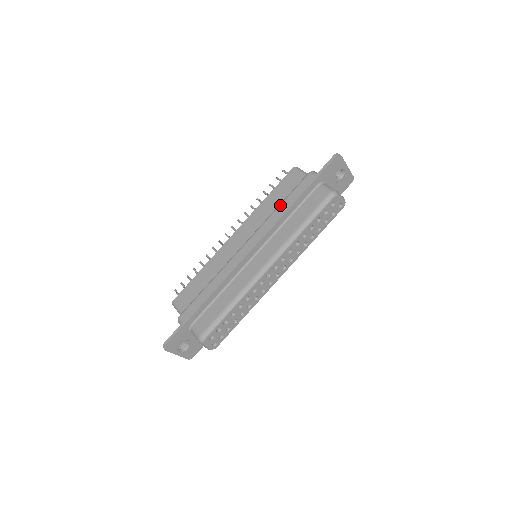
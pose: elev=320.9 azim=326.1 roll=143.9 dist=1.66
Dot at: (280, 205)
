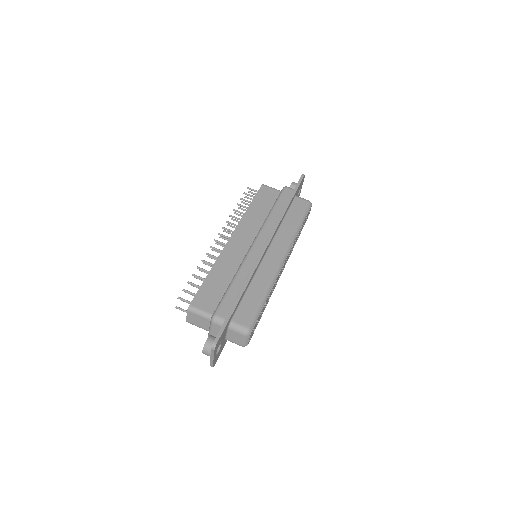
Dot at: (273, 210)
